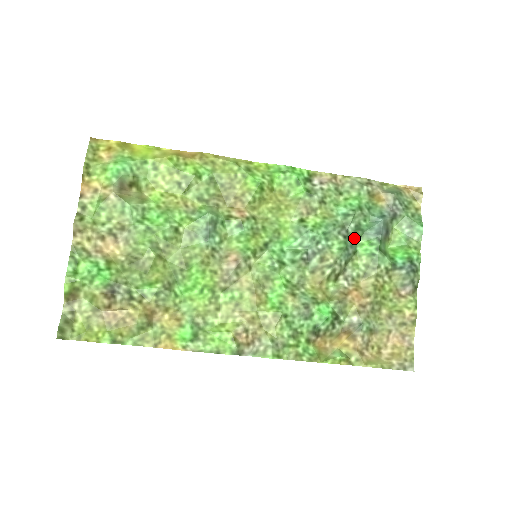
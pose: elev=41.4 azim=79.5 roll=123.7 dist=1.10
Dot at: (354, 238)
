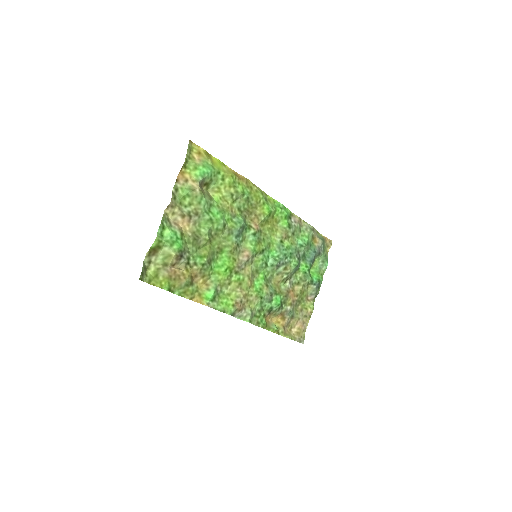
Dot at: (300, 260)
